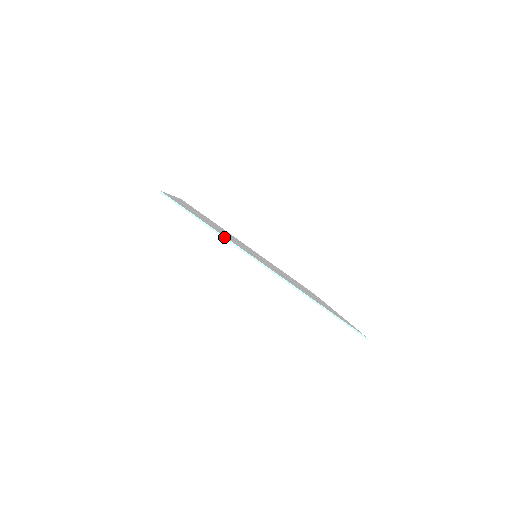
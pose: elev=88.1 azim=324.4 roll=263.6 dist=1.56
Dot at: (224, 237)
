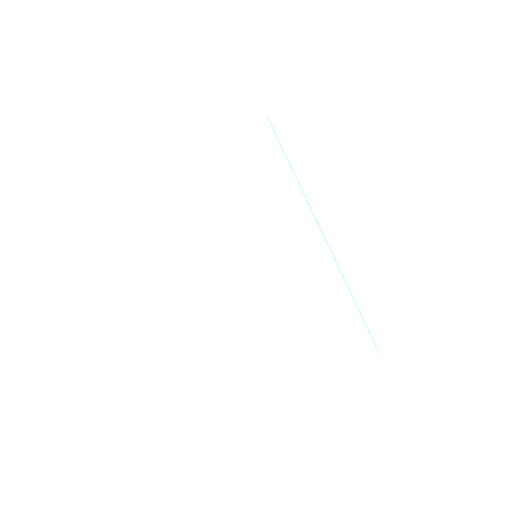
Dot at: (302, 189)
